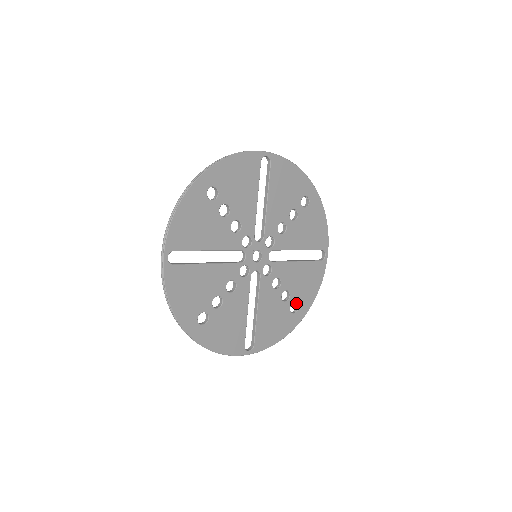
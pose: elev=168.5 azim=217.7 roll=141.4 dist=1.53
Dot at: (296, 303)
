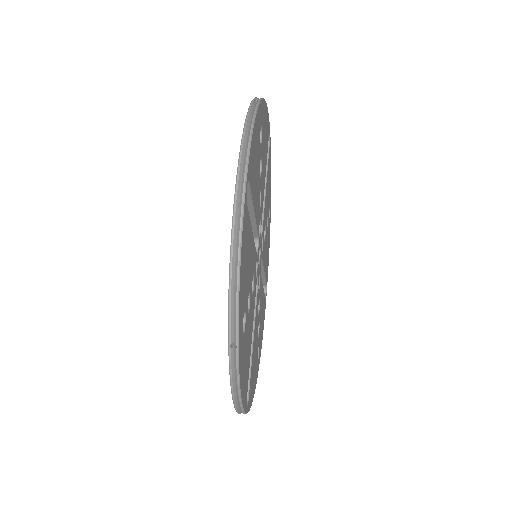
Dot at: occluded
